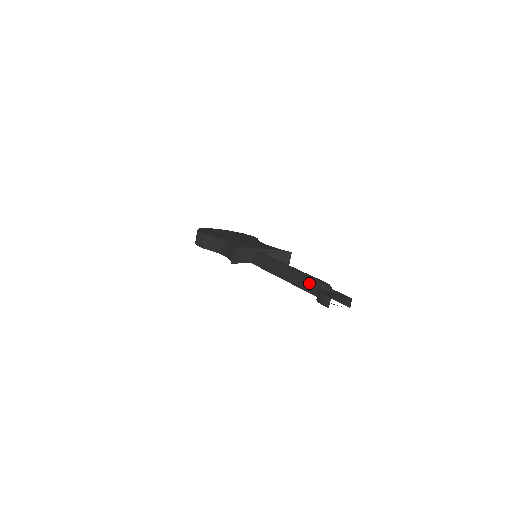
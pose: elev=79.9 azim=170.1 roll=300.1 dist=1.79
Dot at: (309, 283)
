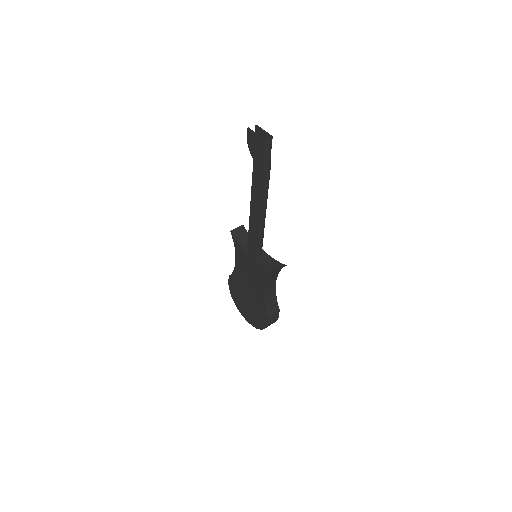
Dot at: occluded
